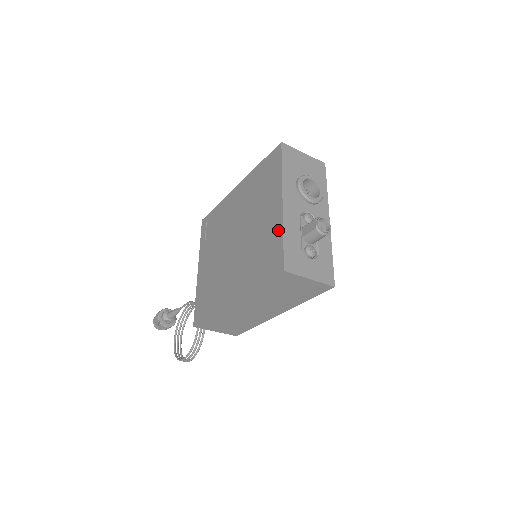
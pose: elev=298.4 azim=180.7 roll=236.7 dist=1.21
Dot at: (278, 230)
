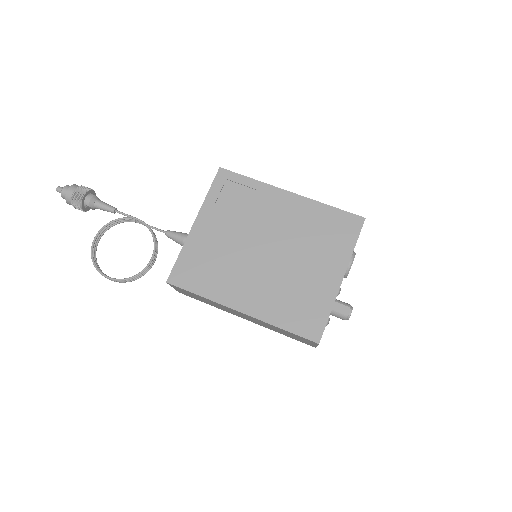
Dot at: (328, 301)
